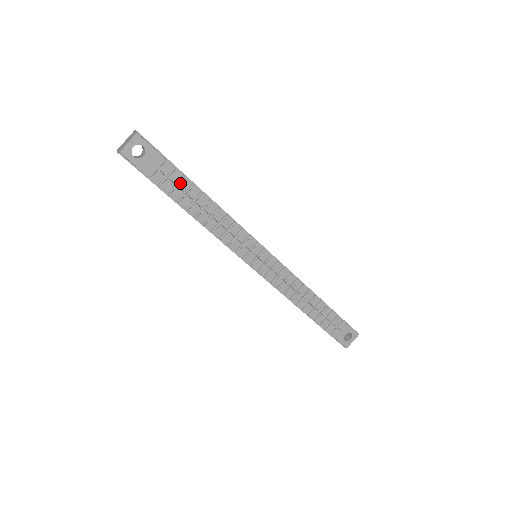
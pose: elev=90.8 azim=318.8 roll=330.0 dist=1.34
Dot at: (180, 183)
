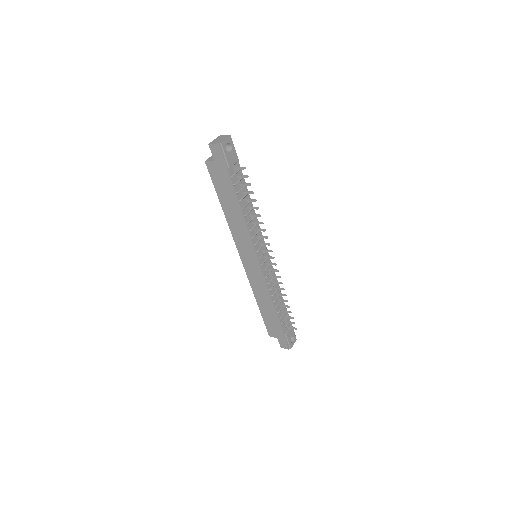
Dot at: (240, 180)
